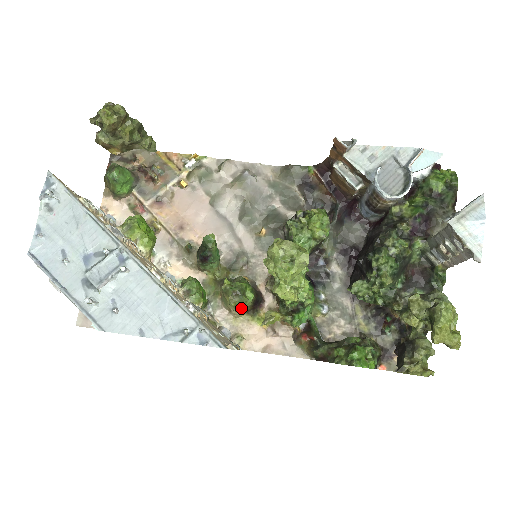
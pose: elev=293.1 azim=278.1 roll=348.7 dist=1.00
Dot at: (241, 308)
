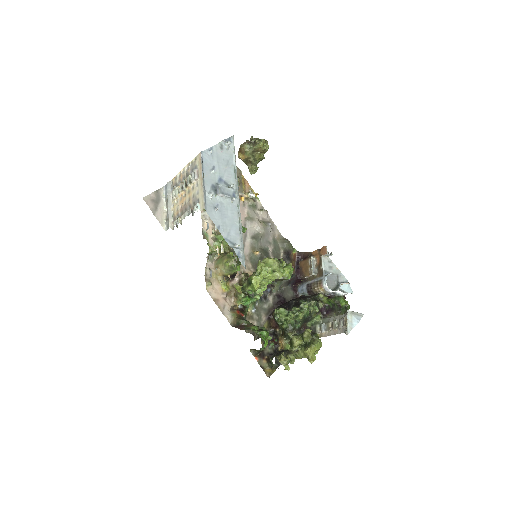
Dot at: (231, 269)
